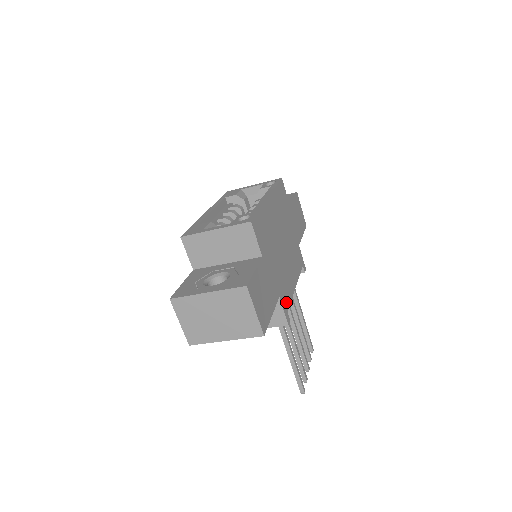
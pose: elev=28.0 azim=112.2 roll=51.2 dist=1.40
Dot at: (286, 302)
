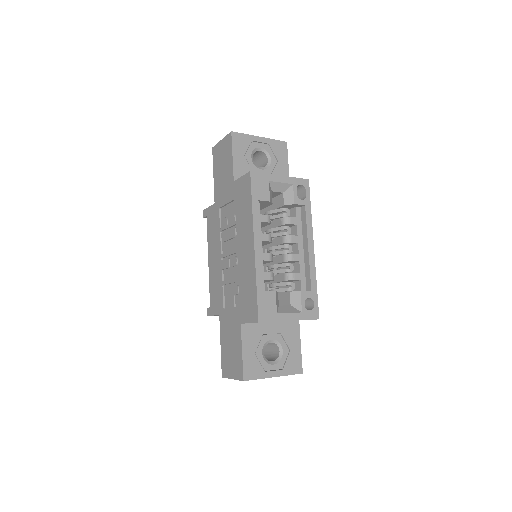
Dot at: occluded
